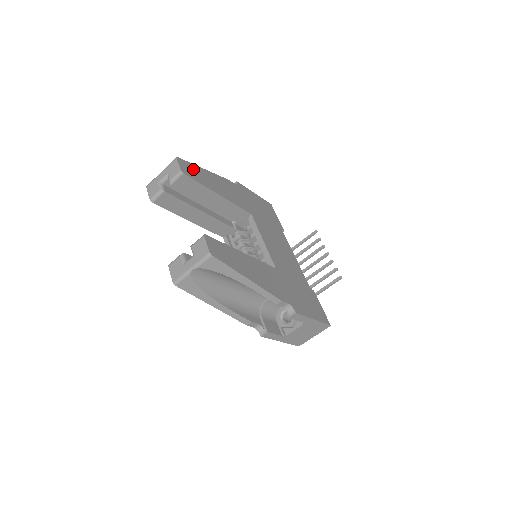
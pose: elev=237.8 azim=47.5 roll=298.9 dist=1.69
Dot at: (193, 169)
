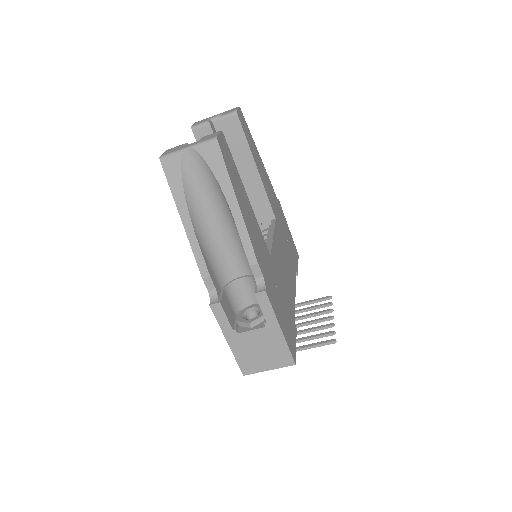
Dot at: (247, 130)
